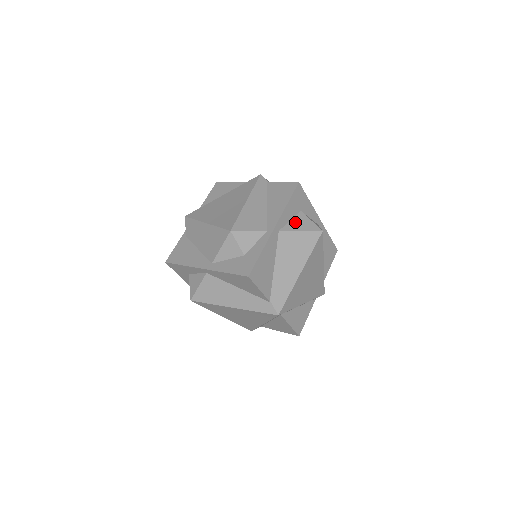
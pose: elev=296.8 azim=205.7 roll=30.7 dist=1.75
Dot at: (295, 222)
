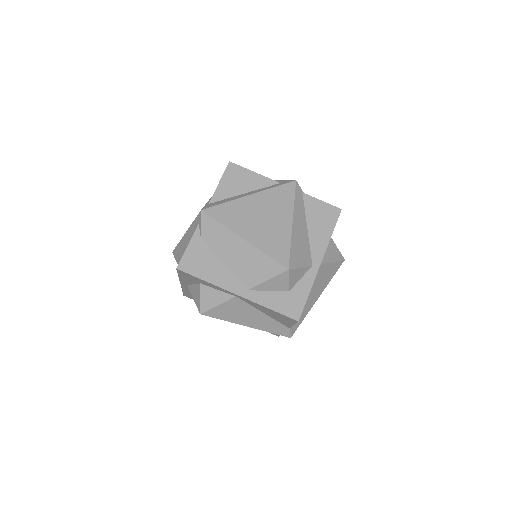
Dot at: (328, 250)
